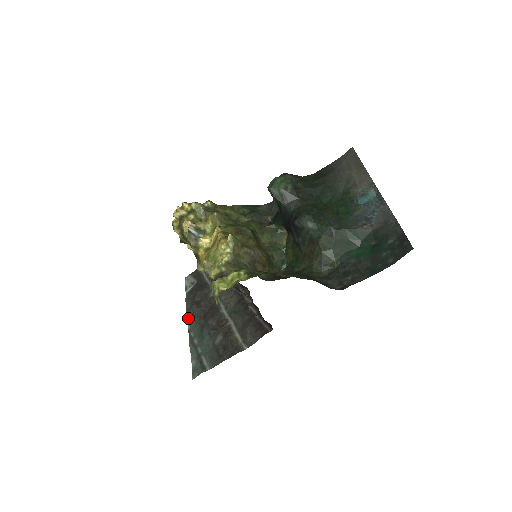
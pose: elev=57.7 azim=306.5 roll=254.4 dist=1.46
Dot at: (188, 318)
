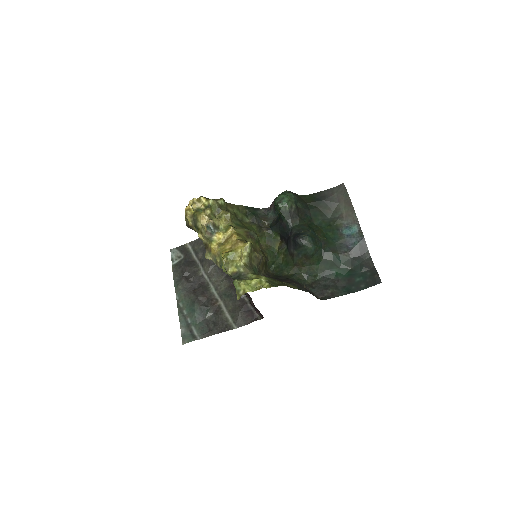
Dot at: (177, 289)
